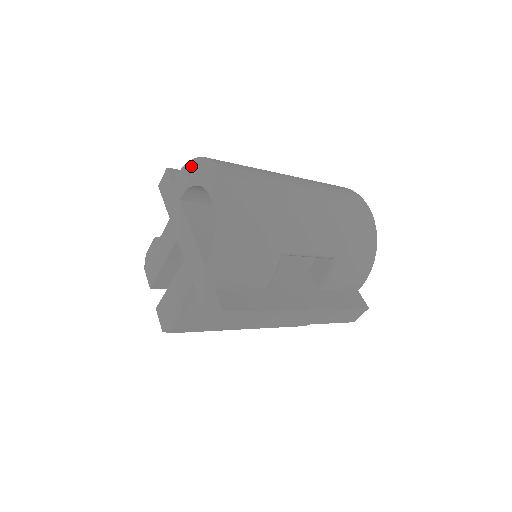
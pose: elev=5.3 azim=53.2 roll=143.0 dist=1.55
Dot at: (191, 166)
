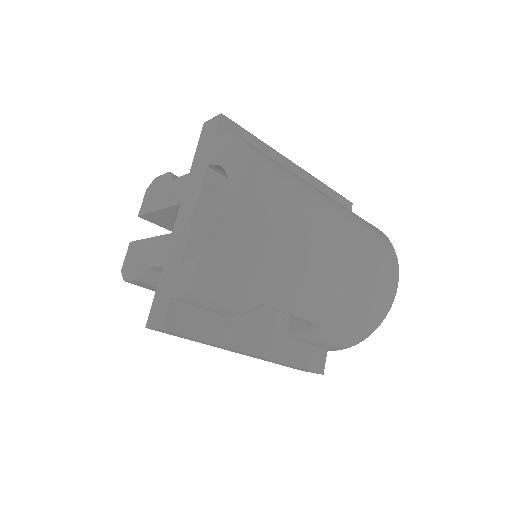
Dot at: (237, 145)
